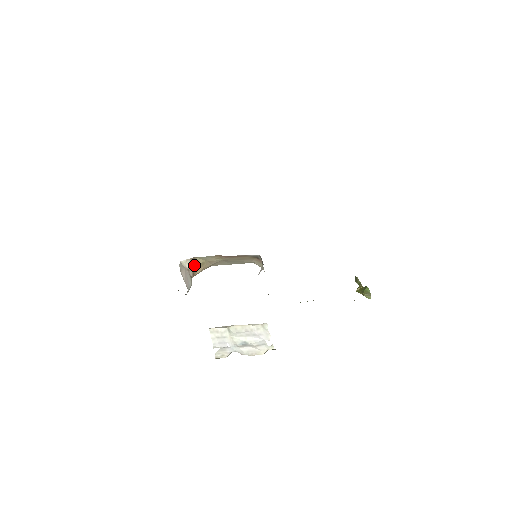
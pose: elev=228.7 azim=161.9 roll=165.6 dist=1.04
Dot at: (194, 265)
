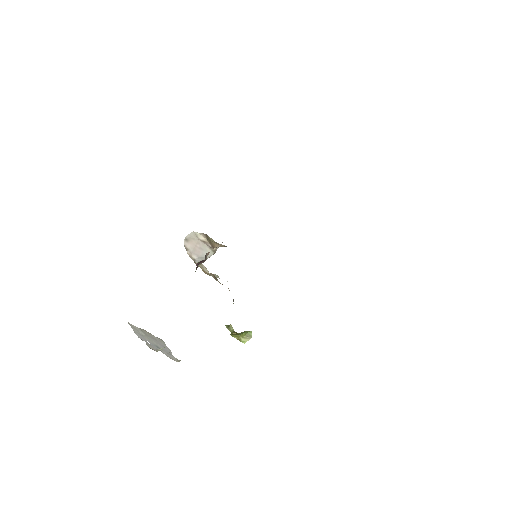
Dot at: (209, 240)
